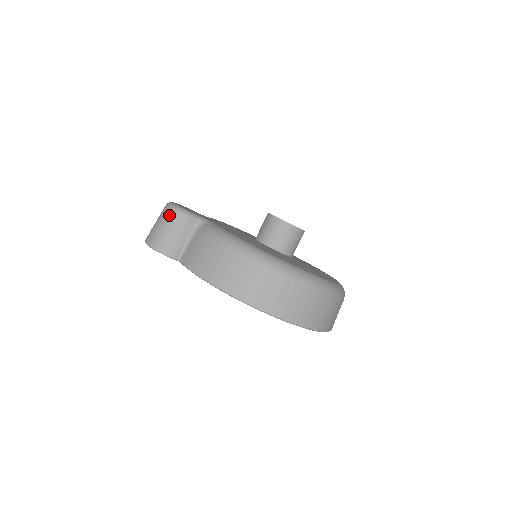
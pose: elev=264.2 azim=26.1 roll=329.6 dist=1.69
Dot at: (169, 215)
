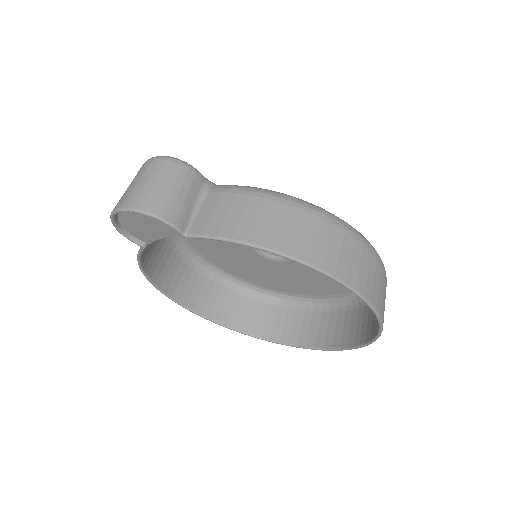
Dot at: (165, 166)
